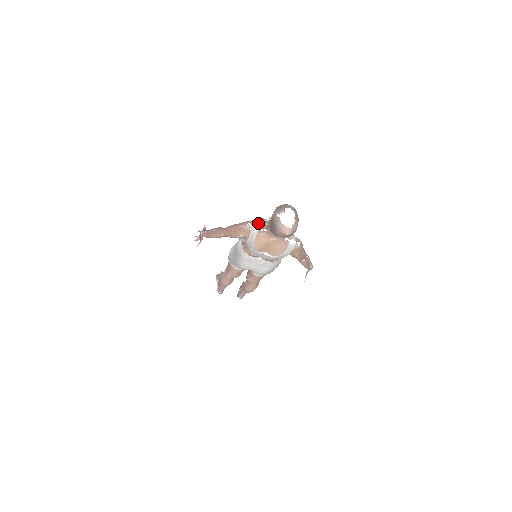
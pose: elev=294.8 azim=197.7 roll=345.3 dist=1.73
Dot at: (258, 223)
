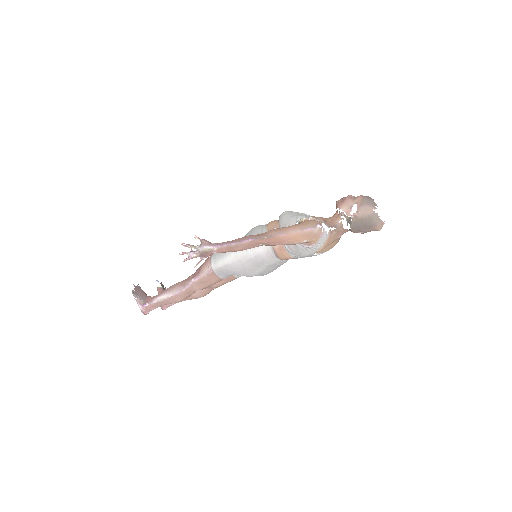
Dot at: (322, 222)
